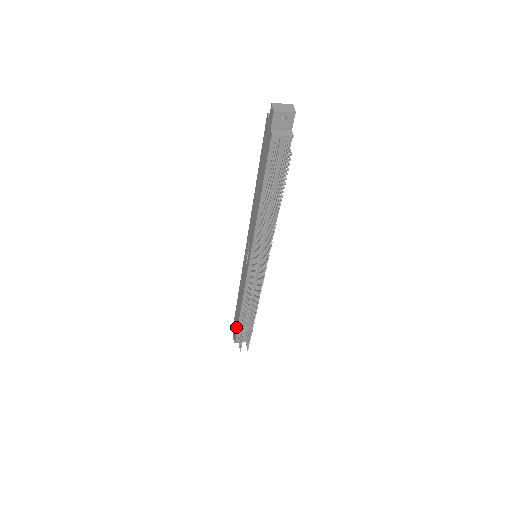
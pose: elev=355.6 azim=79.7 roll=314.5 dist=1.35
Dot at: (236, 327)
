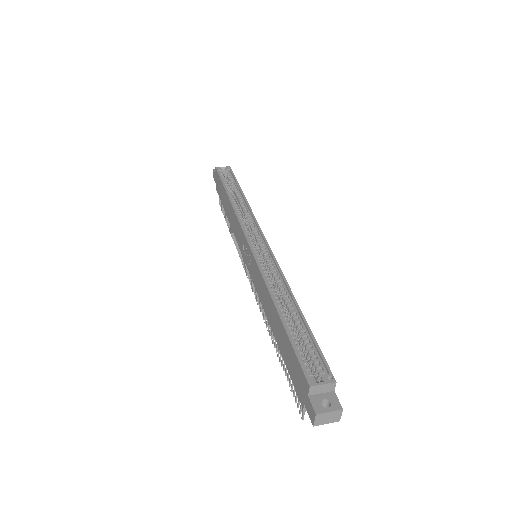
Dot at: (219, 192)
